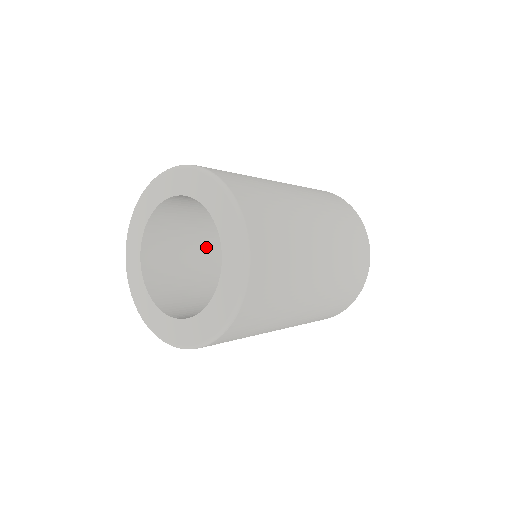
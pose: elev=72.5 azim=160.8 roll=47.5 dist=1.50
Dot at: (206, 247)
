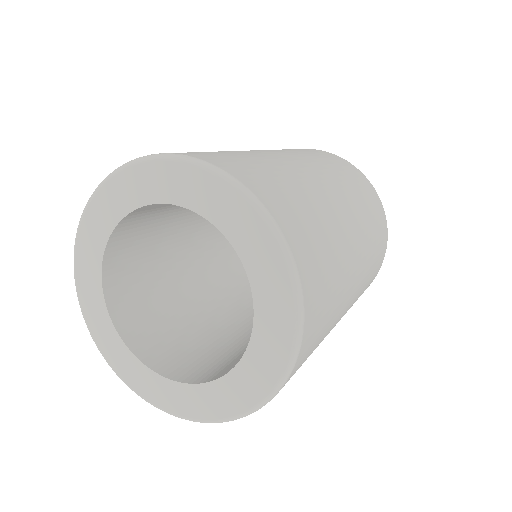
Dot at: (183, 247)
